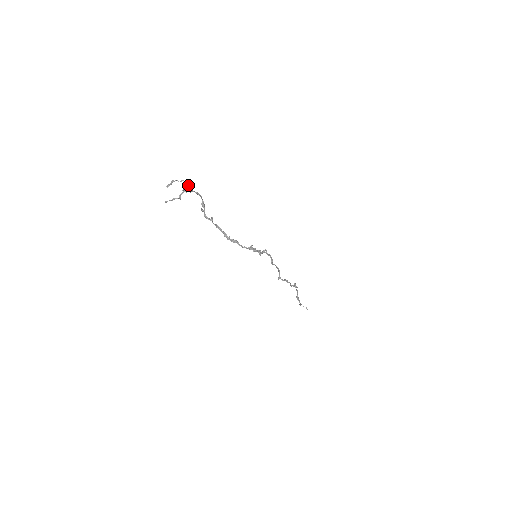
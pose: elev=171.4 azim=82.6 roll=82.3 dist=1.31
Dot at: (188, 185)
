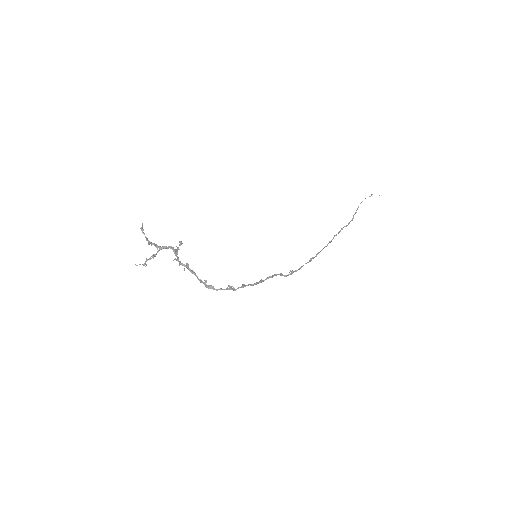
Dot at: occluded
